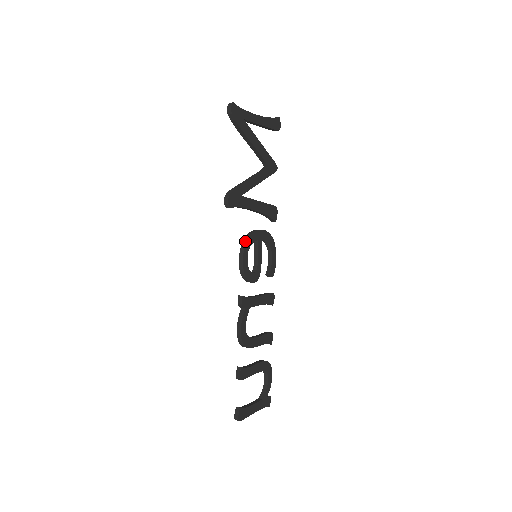
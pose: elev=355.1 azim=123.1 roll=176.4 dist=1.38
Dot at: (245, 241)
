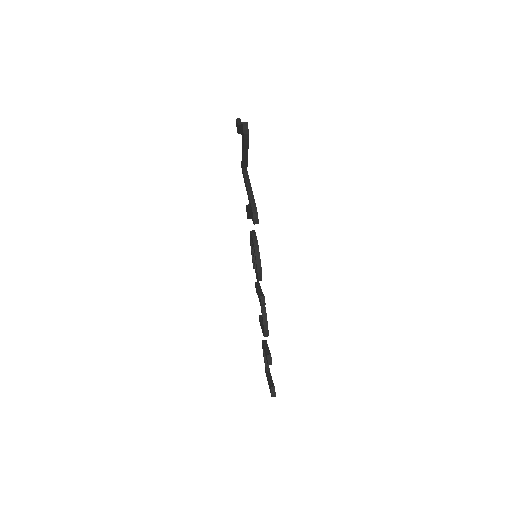
Dot at: (257, 247)
